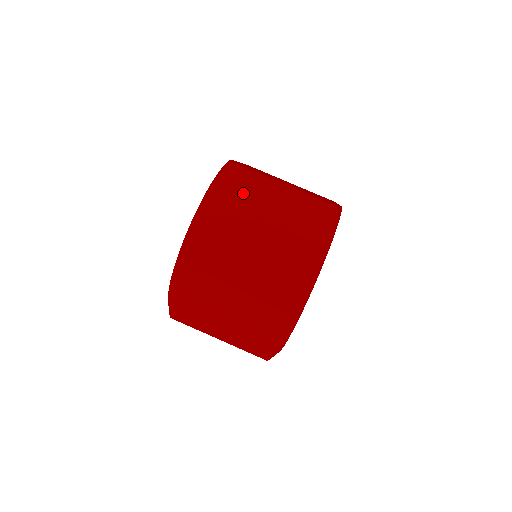
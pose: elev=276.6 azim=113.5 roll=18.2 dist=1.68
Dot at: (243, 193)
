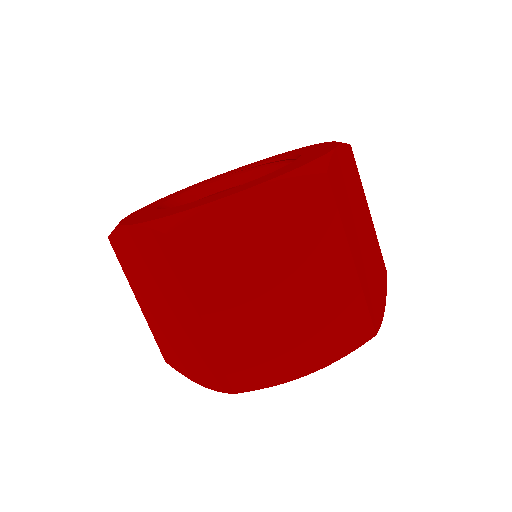
Dot at: (355, 182)
